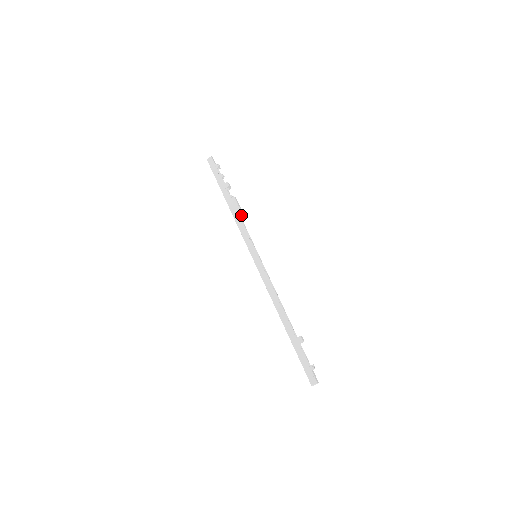
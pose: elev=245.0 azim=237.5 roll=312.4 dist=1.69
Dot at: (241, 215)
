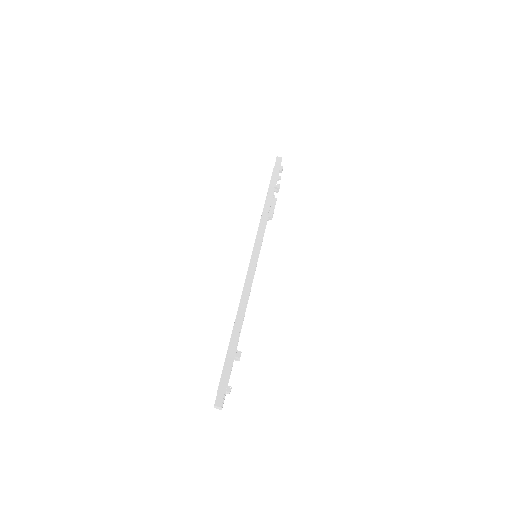
Dot at: (271, 216)
